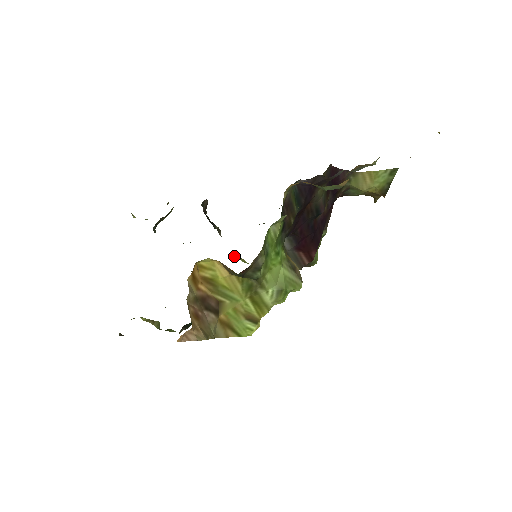
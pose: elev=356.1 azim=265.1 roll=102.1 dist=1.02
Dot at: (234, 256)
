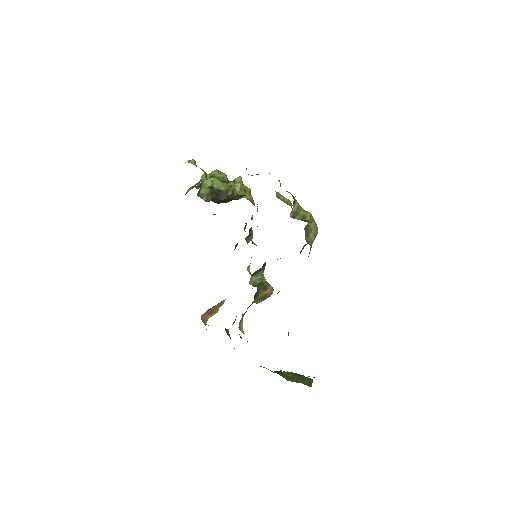
Dot at: occluded
